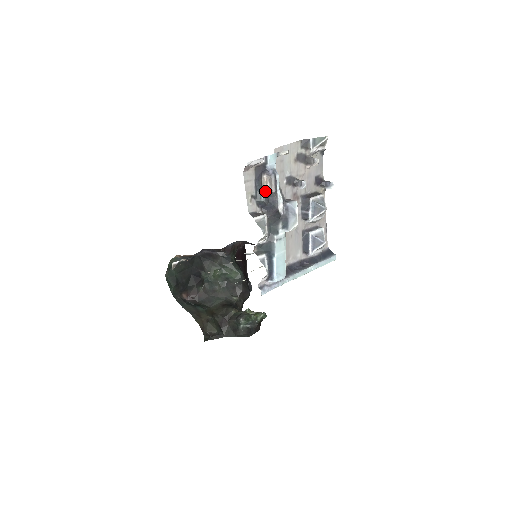
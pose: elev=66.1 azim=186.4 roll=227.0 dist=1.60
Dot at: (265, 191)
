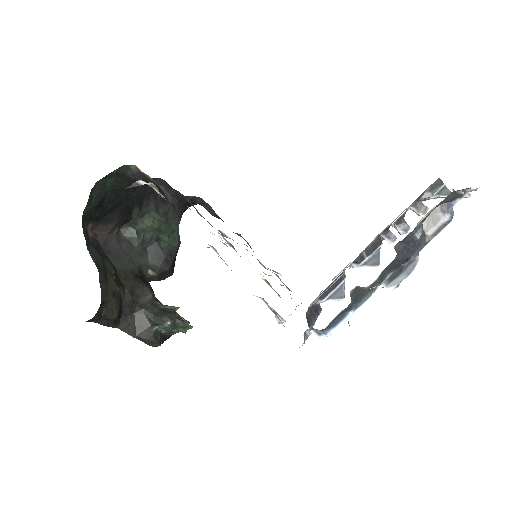
Dot at: (418, 223)
